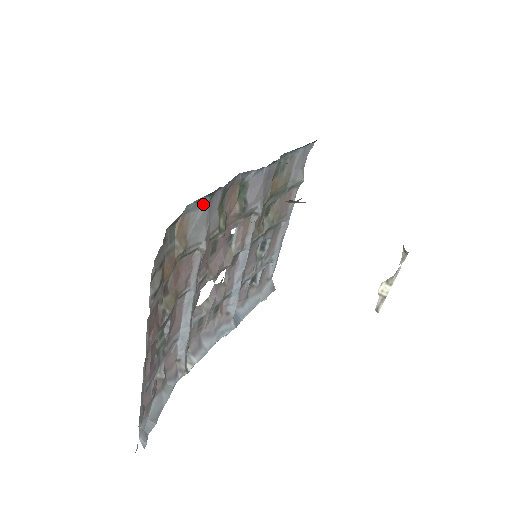
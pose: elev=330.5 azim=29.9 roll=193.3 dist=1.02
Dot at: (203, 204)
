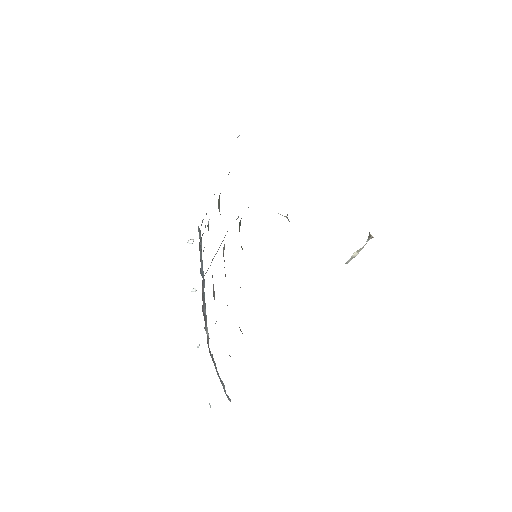
Dot at: occluded
